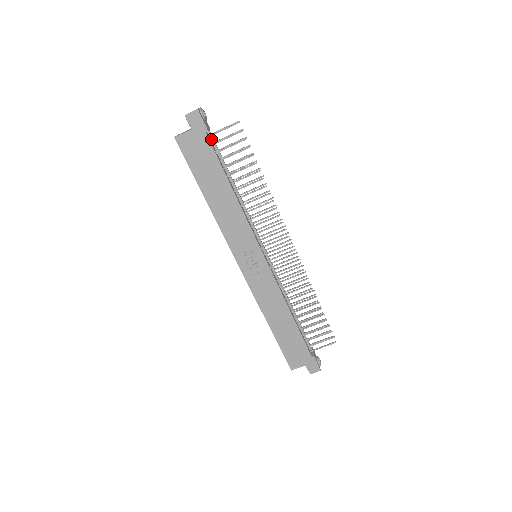
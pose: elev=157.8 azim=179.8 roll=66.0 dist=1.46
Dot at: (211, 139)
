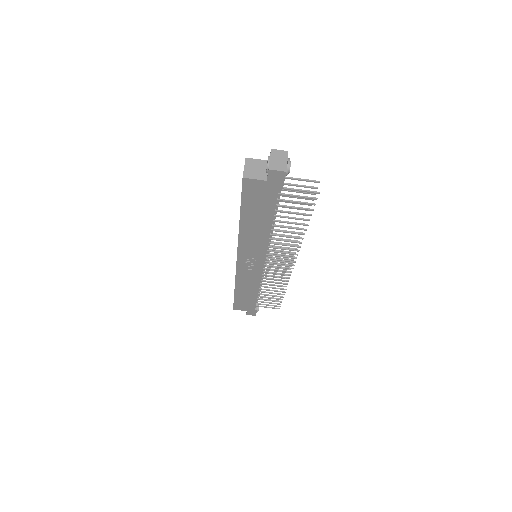
Dot at: occluded
